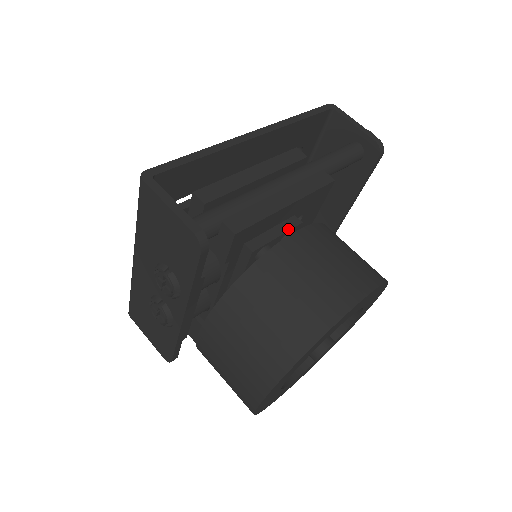
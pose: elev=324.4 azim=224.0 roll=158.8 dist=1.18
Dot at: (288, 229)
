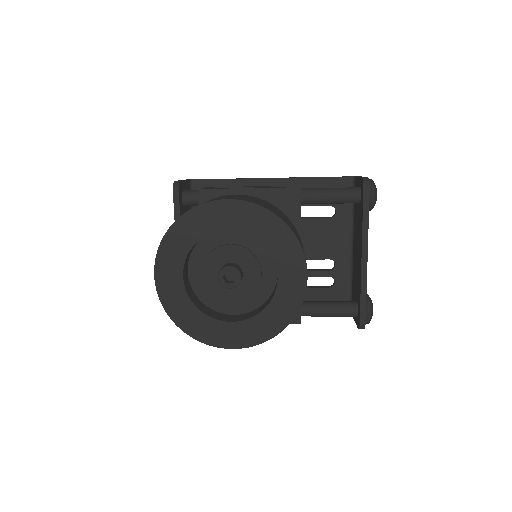
Dot at: occluded
